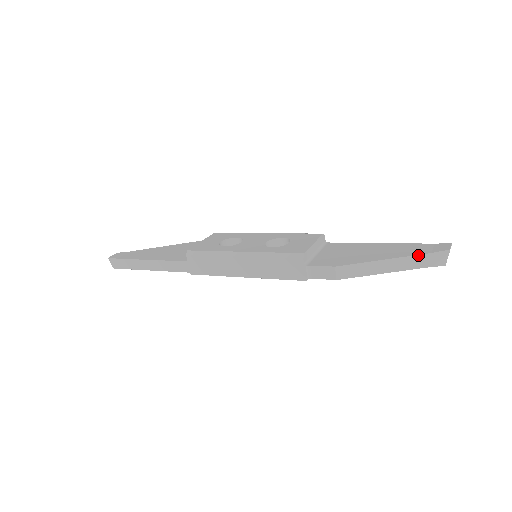
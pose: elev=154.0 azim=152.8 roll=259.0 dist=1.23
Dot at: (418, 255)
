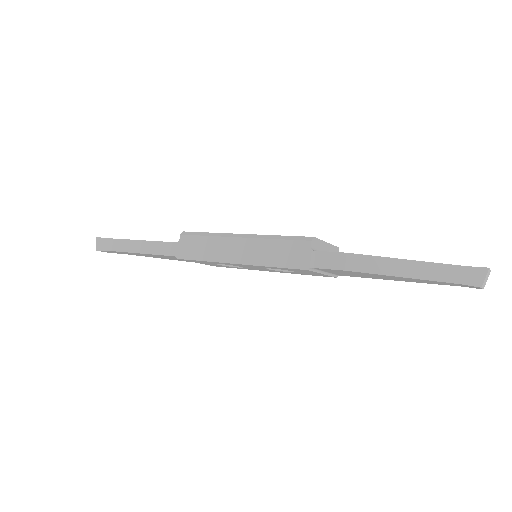
Dot at: (449, 264)
